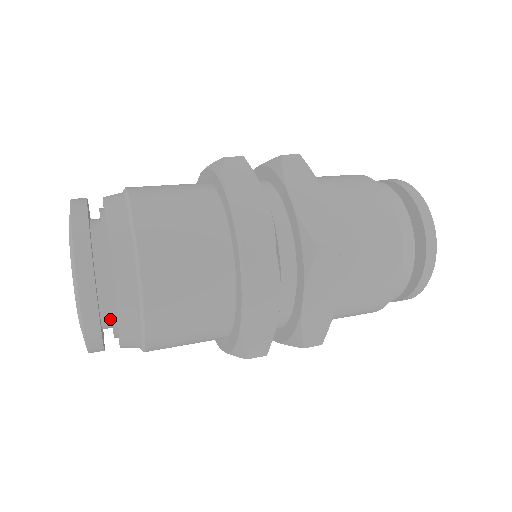
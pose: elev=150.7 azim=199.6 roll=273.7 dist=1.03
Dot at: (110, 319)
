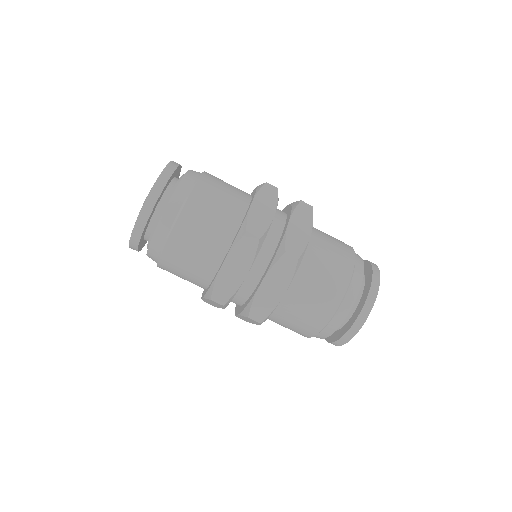
Dot at: occluded
